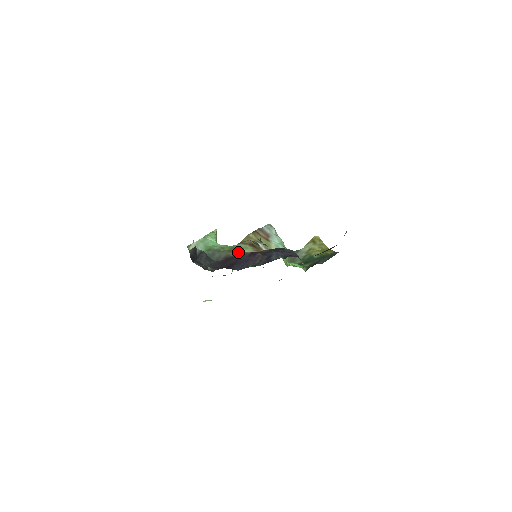
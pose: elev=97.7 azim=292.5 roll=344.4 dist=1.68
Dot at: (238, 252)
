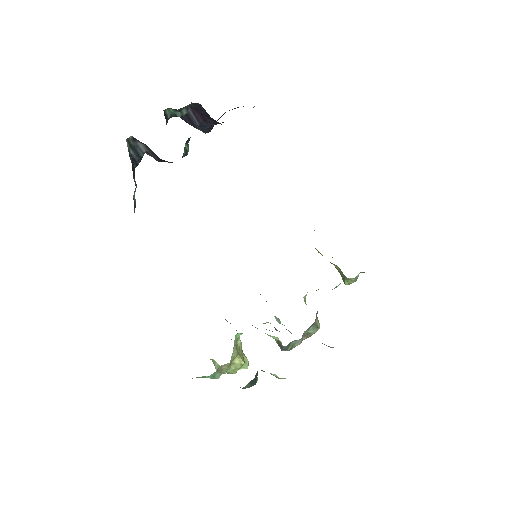
Dot at: occluded
